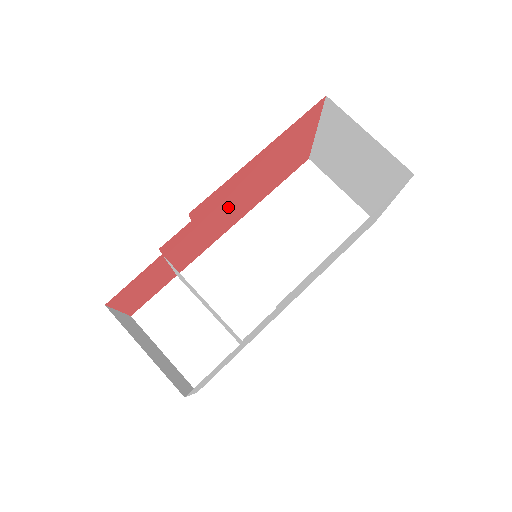
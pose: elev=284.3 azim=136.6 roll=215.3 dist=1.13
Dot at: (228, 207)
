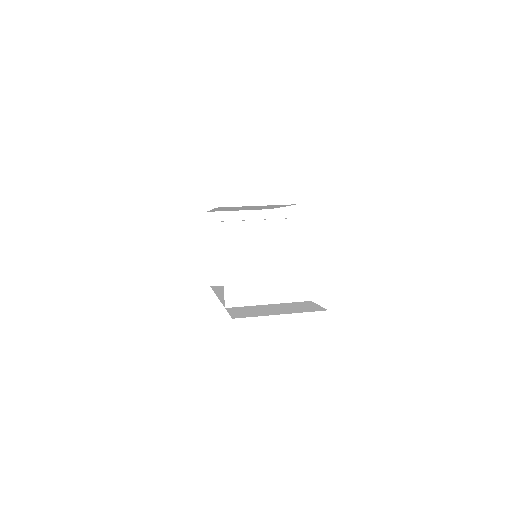
Dot at: occluded
